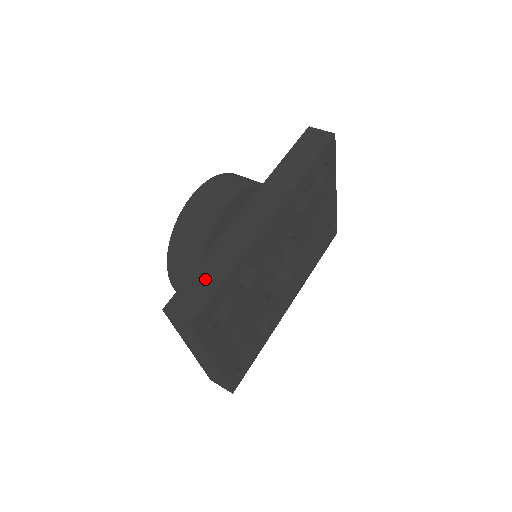
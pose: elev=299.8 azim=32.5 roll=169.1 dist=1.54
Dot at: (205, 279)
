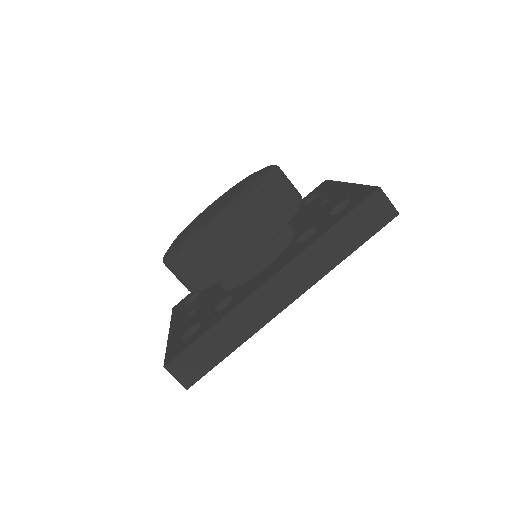
Dot at: (209, 350)
